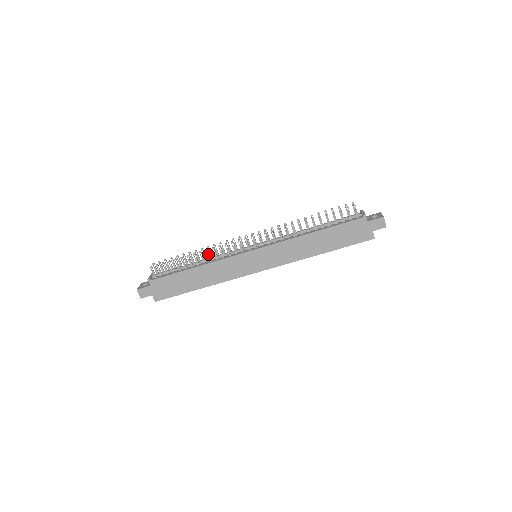
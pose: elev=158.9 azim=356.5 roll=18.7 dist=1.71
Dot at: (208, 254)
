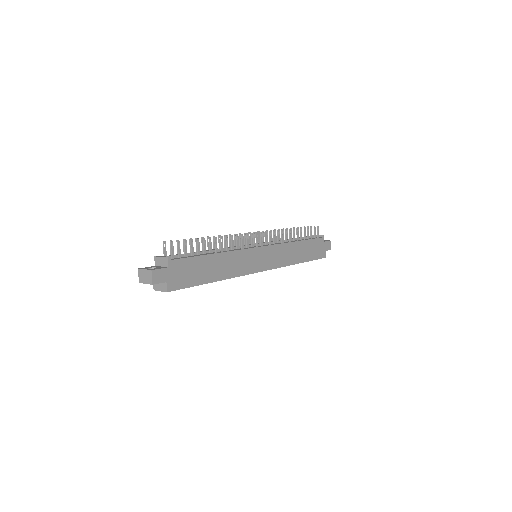
Dot at: (227, 241)
